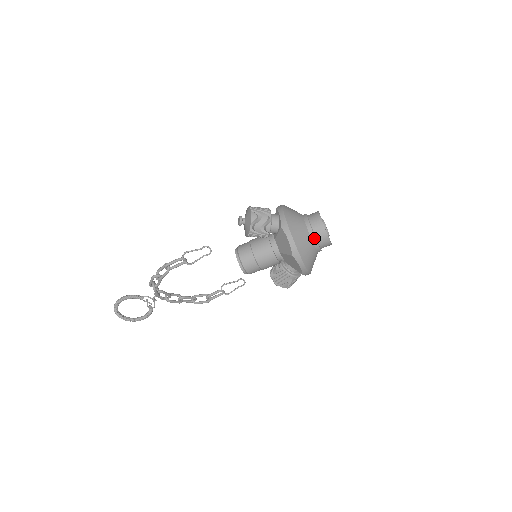
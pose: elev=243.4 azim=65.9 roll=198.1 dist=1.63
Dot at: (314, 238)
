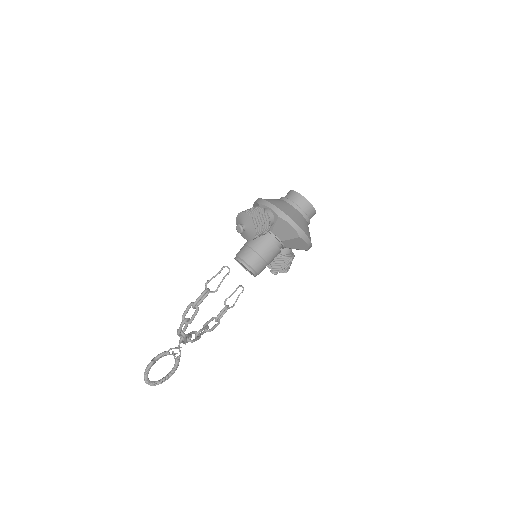
Dot at: (305, 214)
